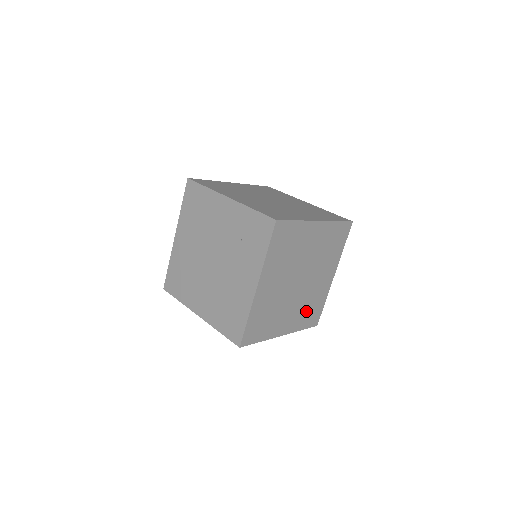
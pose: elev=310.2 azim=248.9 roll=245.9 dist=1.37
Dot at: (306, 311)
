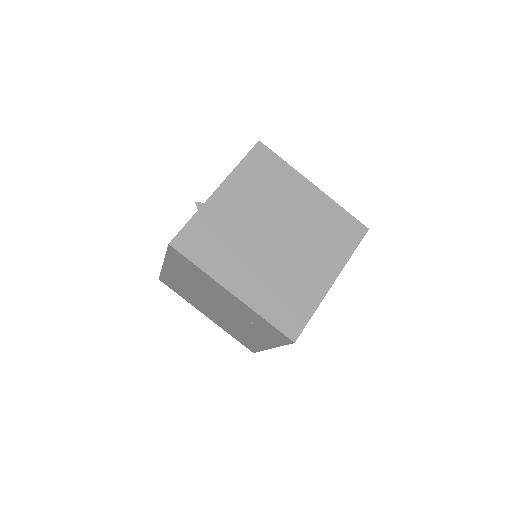
Dot at: occluded
